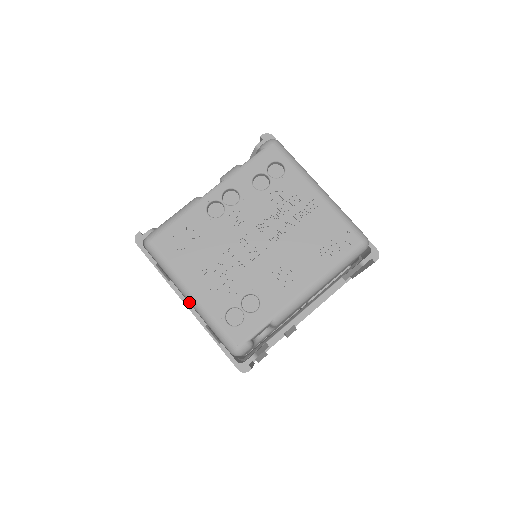
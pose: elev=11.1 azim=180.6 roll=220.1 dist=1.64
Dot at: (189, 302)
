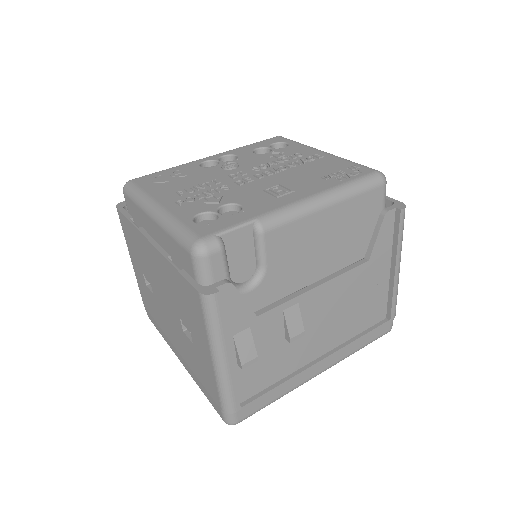
Dot at: (153, 220)
